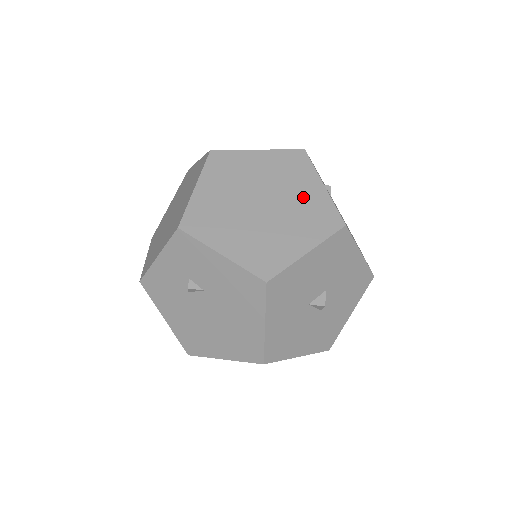
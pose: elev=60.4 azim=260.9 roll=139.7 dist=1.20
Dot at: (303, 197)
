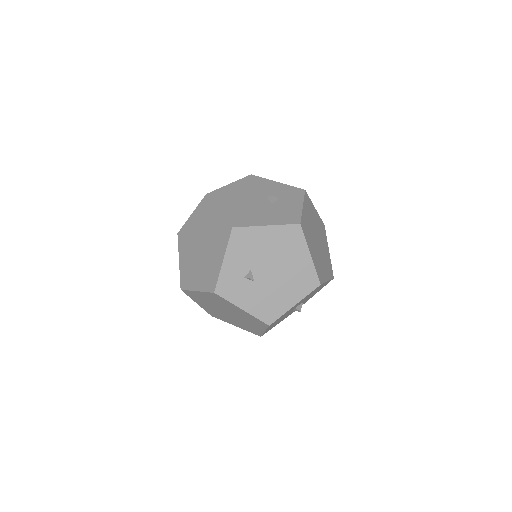
Dot at: (239, 313)
